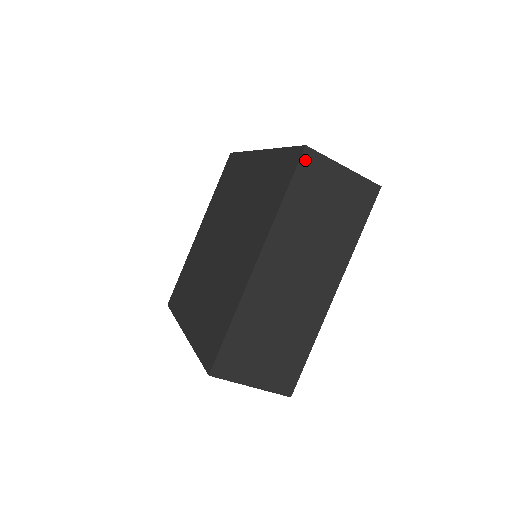
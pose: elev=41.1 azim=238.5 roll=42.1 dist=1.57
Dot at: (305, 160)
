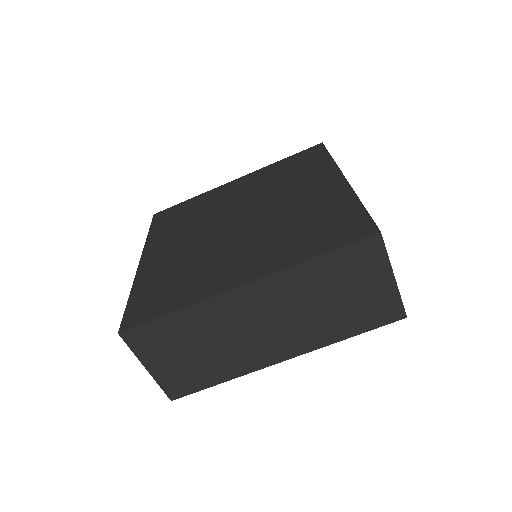
Dot at: occluded
